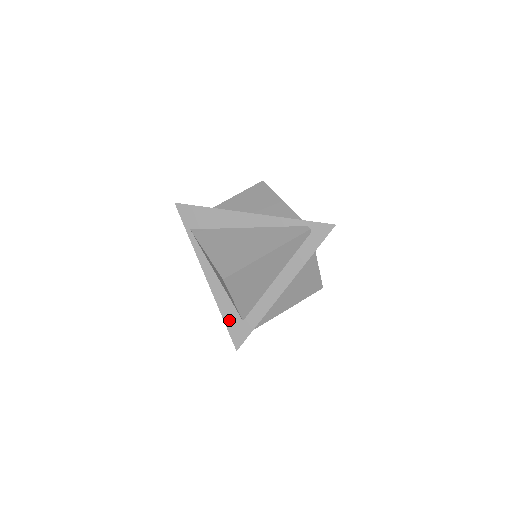
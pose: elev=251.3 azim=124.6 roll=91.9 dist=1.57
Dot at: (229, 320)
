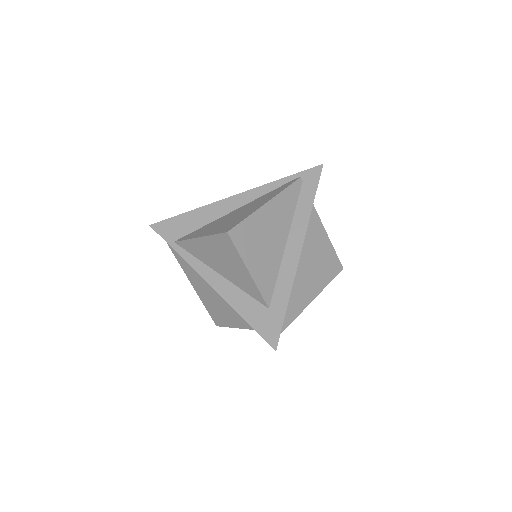
Dot at: (252, 317)
